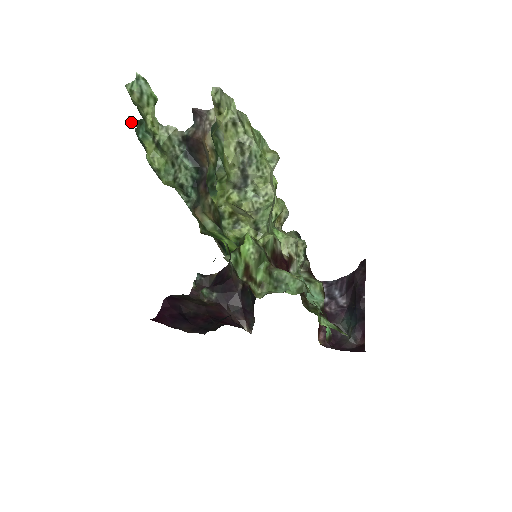
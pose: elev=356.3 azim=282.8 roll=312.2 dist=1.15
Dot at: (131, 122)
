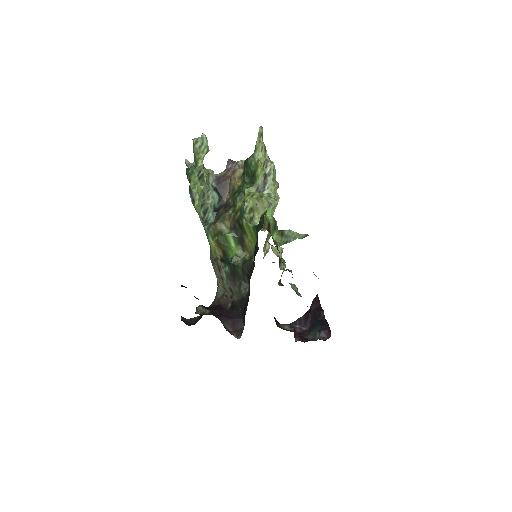
Dot at: (186, 163)
